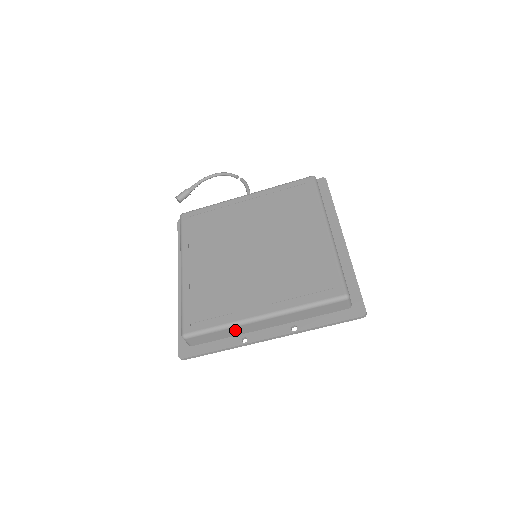
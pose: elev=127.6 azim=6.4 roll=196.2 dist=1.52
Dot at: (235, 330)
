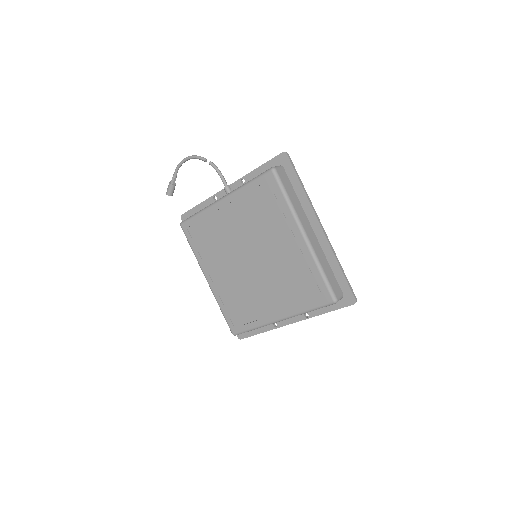
Dot at: occluded
